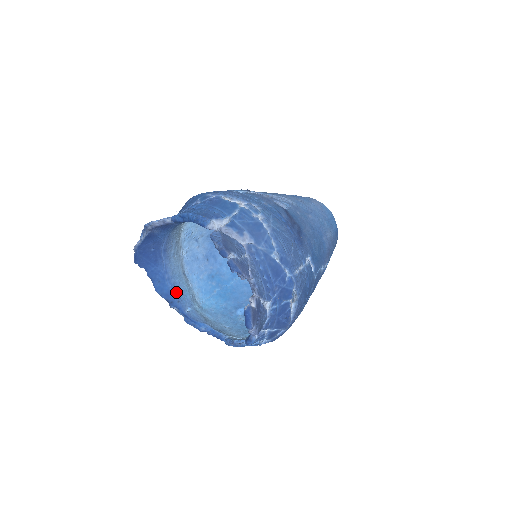
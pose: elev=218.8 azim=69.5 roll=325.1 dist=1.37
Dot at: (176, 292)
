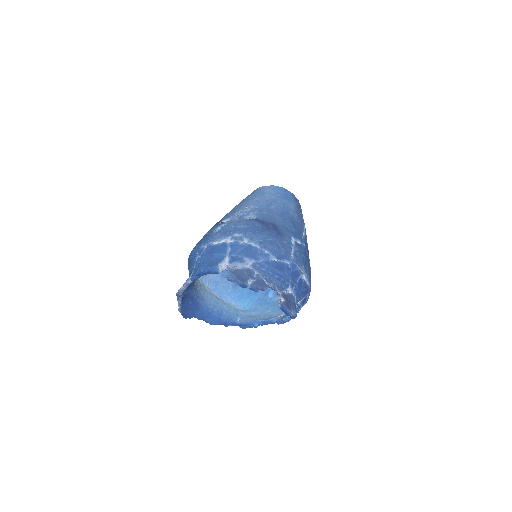
Dot at: (223, 315)
